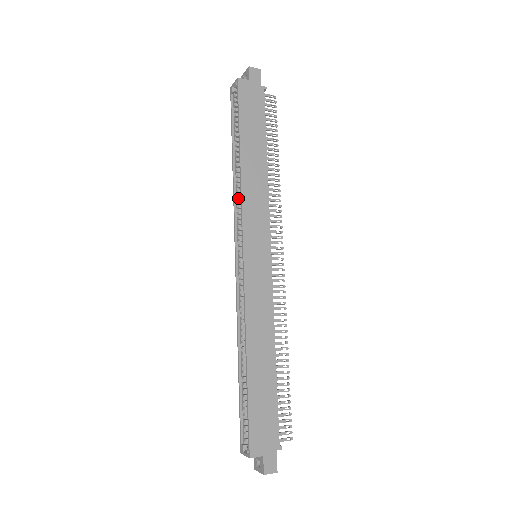
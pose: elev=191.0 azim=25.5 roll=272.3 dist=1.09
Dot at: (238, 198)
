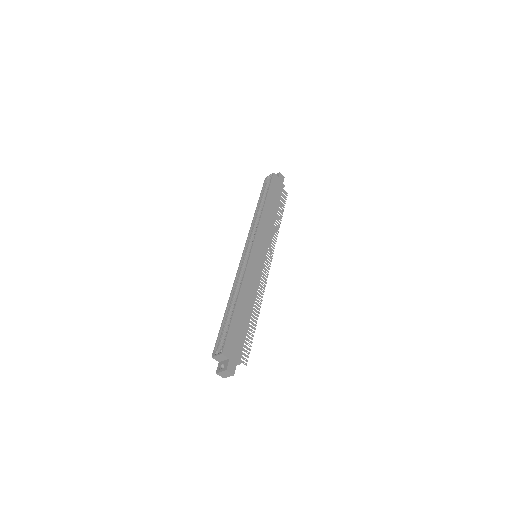
Dot at: (254, 225)
